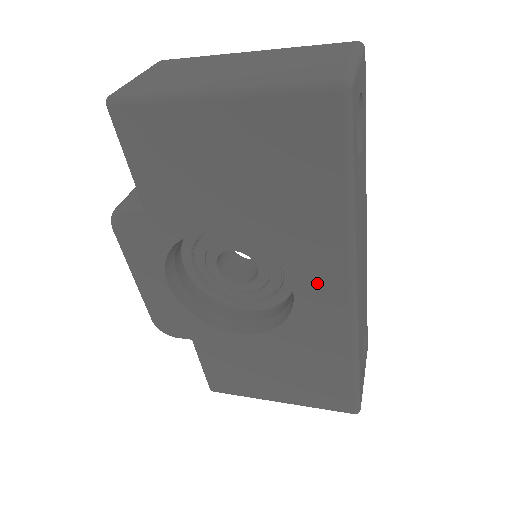
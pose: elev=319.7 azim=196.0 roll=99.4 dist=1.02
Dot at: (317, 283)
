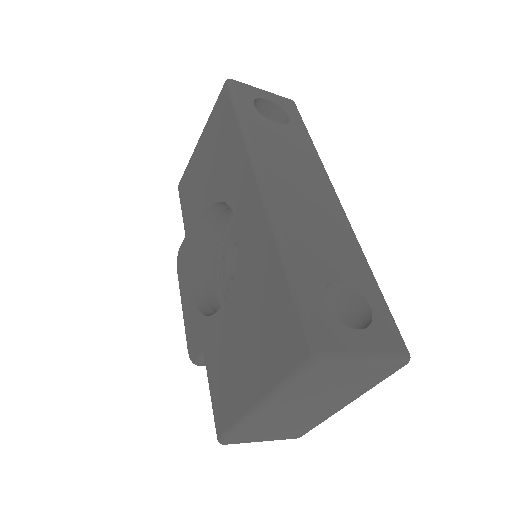
Dot at: (242, 195)
